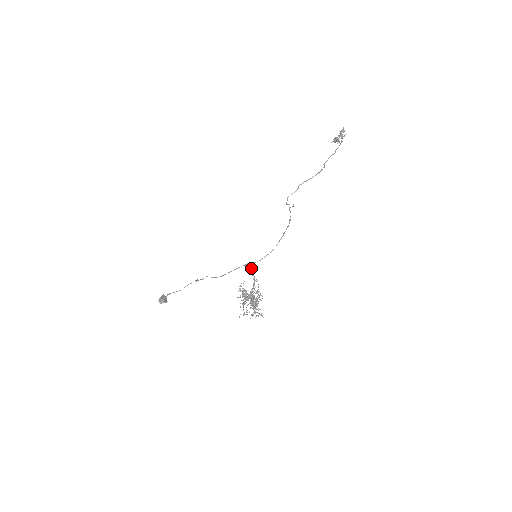
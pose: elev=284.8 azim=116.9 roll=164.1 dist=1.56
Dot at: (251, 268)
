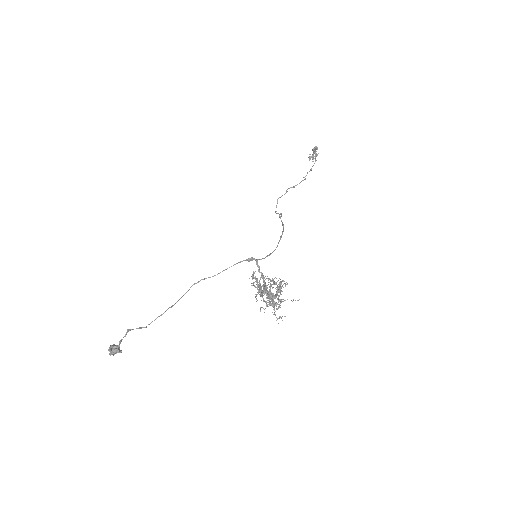
Dot at: (256, 263)
